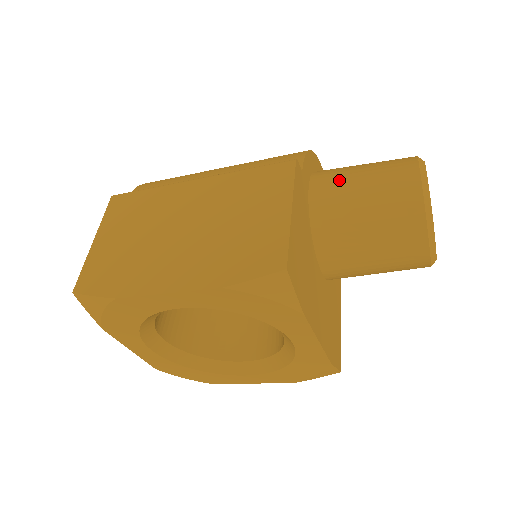
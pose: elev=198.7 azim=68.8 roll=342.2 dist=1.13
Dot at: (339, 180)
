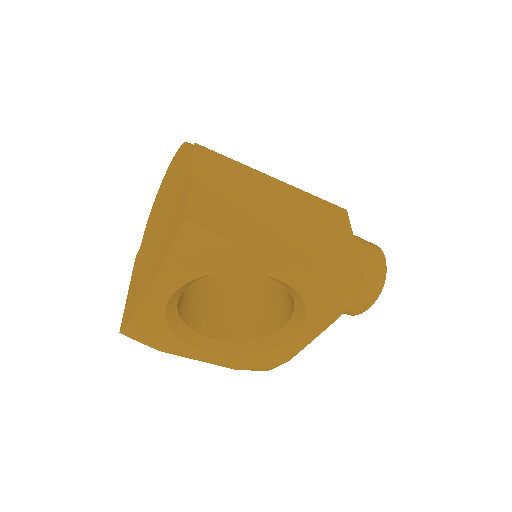
Dot at: occluded
